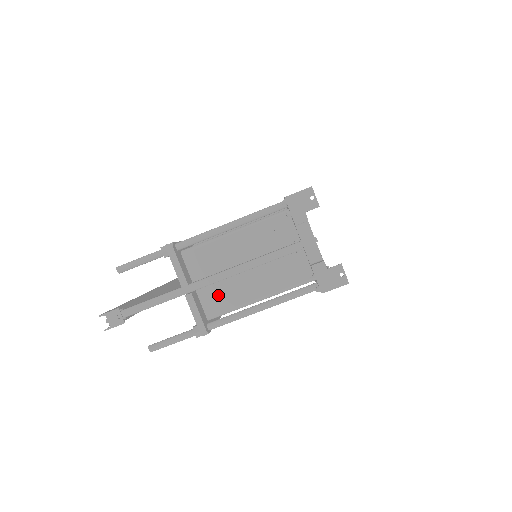
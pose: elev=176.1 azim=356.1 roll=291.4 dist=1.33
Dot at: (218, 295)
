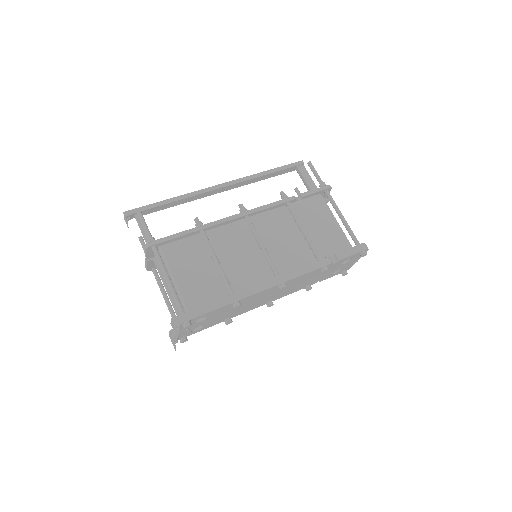
Dot at: occluded
